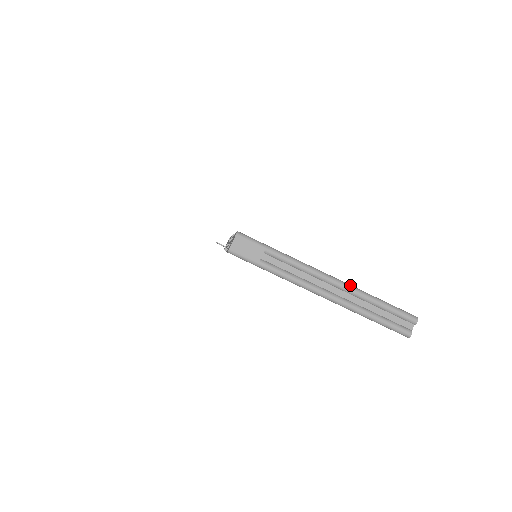
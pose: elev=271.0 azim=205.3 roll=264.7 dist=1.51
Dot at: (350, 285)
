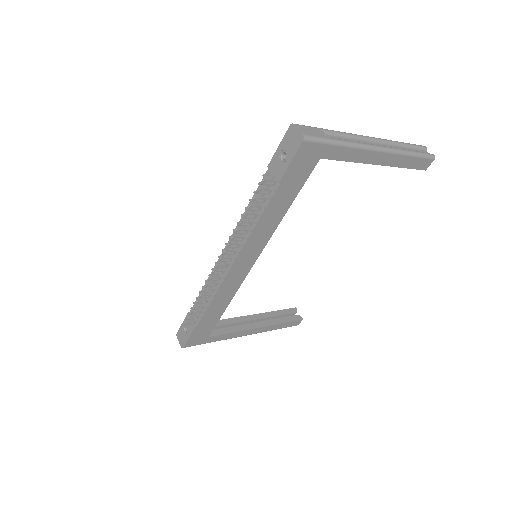
Dot at: (380, 139)
